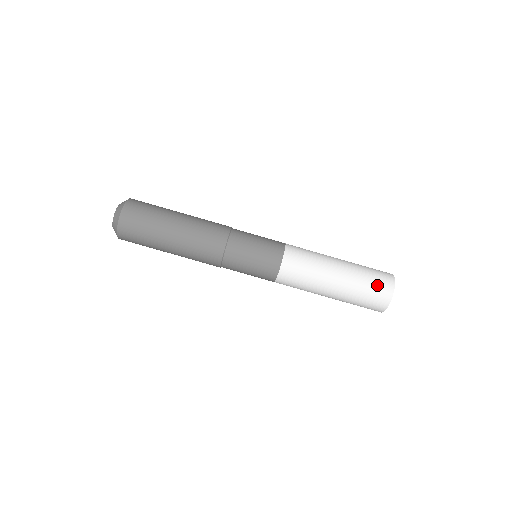
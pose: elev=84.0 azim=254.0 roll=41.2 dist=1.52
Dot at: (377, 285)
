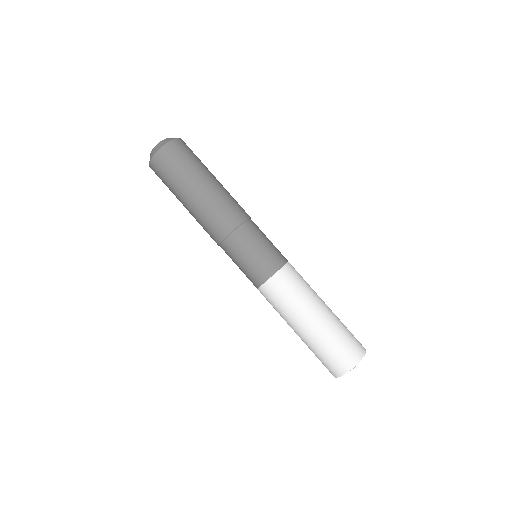
Dot at: (345, 350)
